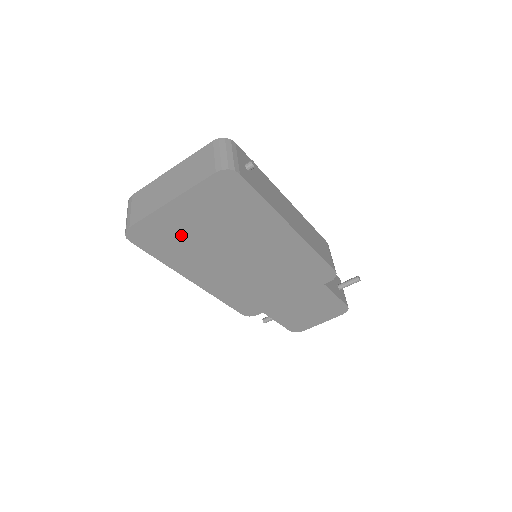
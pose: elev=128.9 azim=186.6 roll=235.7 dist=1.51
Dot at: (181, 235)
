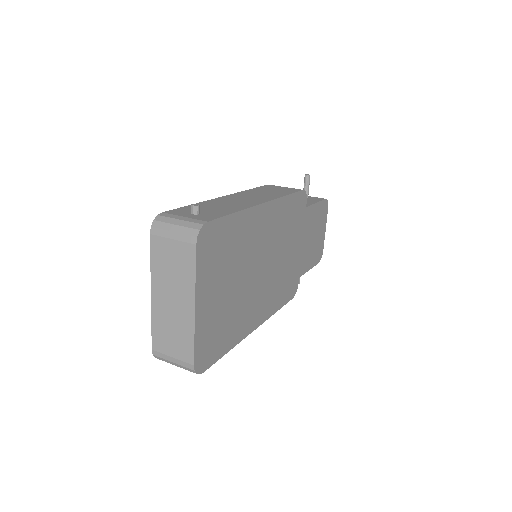
Dot at: (221, 316)
